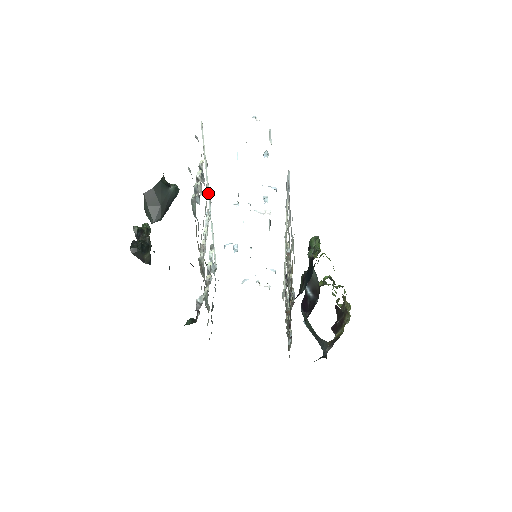
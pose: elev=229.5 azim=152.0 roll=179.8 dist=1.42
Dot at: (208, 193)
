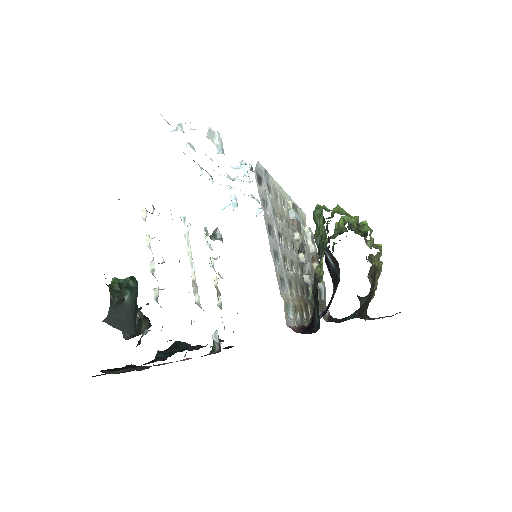
Dot at: occluded
